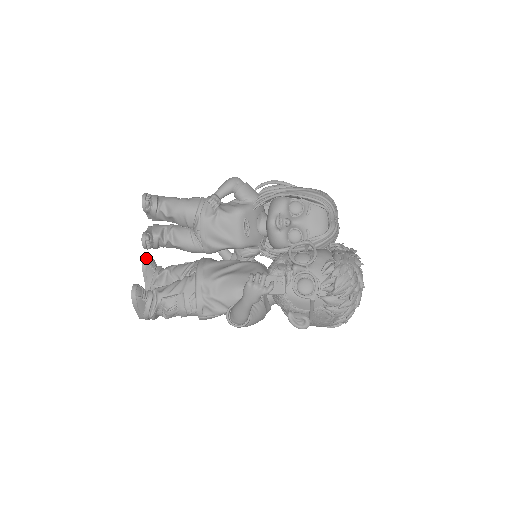
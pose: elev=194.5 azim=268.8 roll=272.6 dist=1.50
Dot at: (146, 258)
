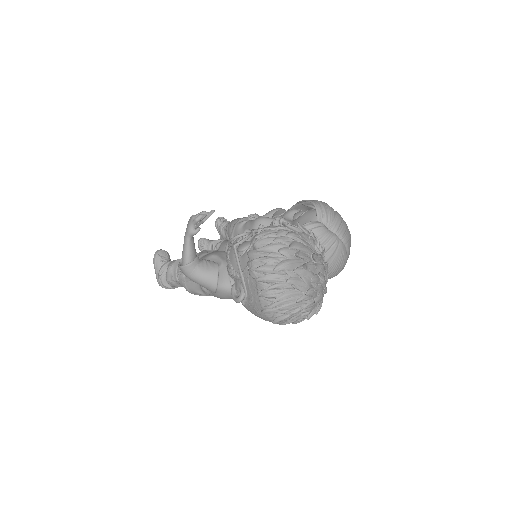
Dot at: occluded
